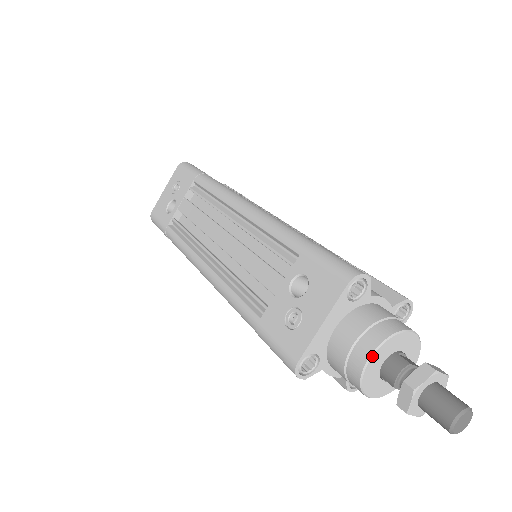
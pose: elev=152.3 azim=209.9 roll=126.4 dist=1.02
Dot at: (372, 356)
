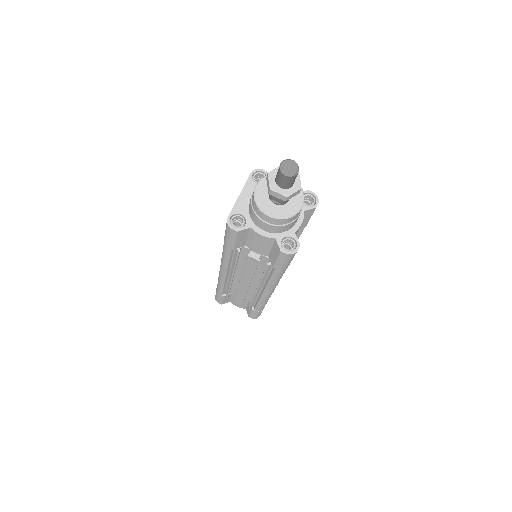
Dot at: (257, 184)
